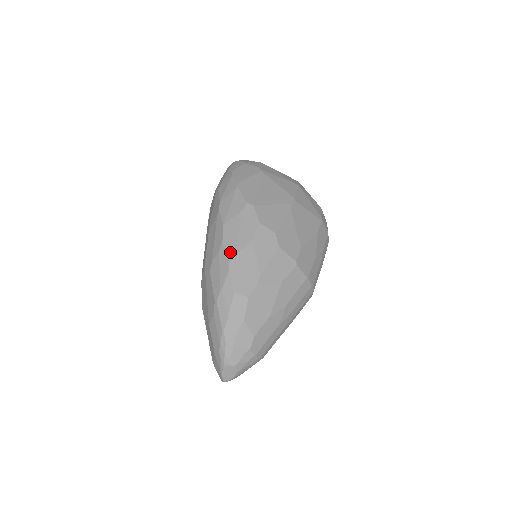
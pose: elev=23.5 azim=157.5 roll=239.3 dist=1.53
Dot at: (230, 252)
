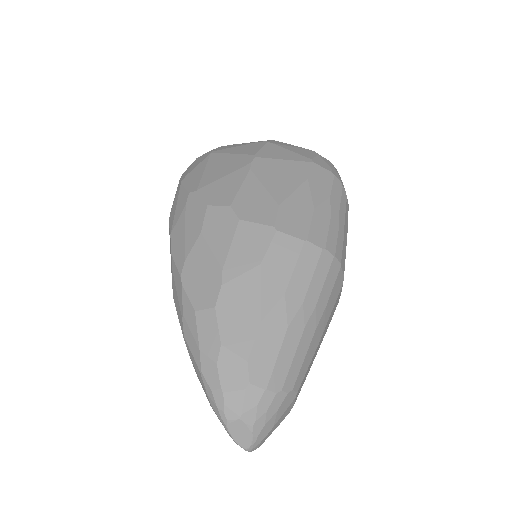
Dot at: (179, 261)
